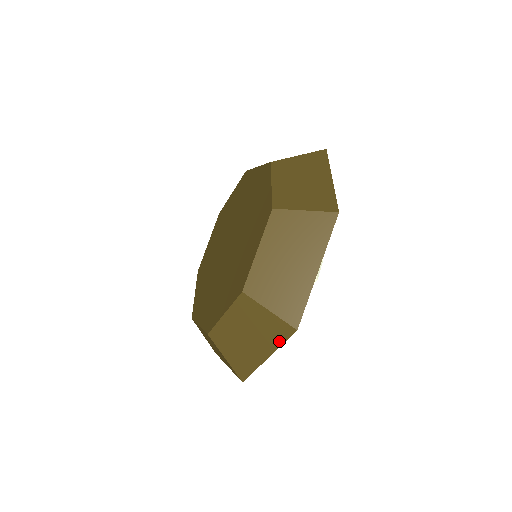
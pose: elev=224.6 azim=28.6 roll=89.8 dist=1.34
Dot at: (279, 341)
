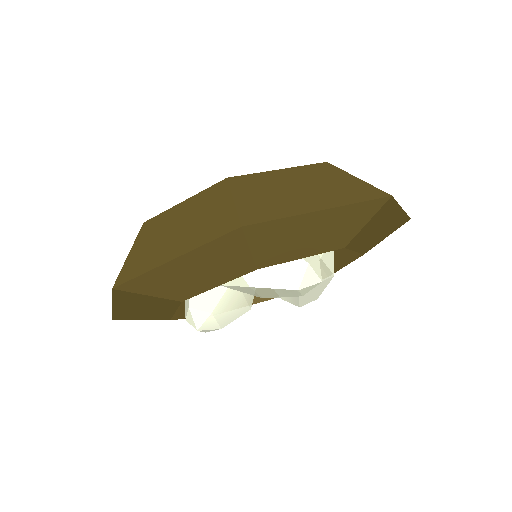
Dot at: (207, 238)
